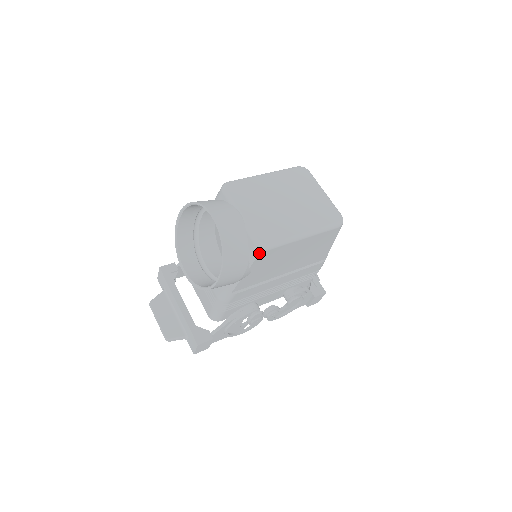
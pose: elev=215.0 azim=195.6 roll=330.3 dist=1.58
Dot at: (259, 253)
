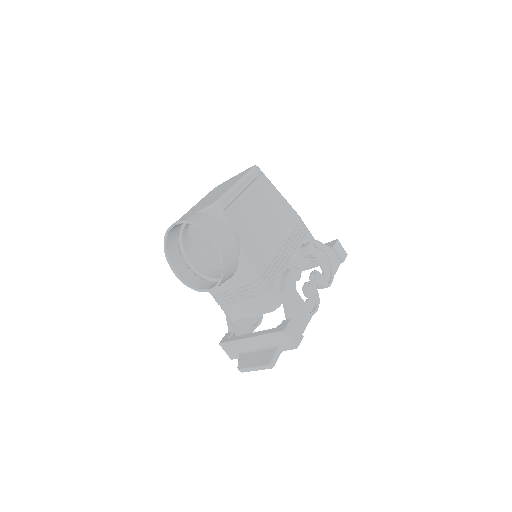
Dot at: (220, 209)
